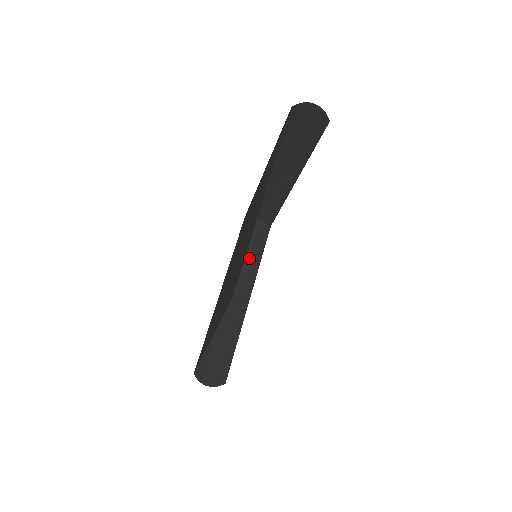
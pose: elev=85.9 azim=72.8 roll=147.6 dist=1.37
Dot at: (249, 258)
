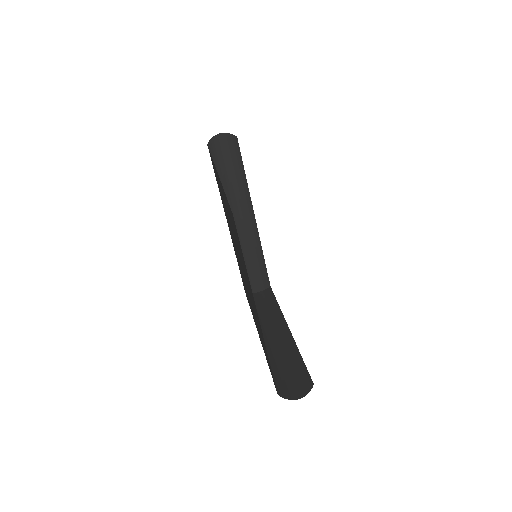
Dot at: (234, 180)
